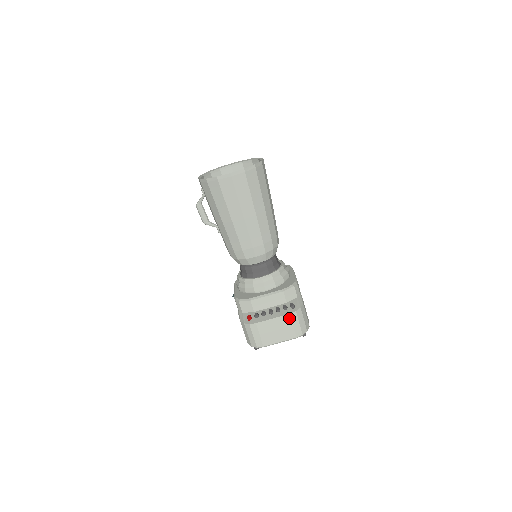
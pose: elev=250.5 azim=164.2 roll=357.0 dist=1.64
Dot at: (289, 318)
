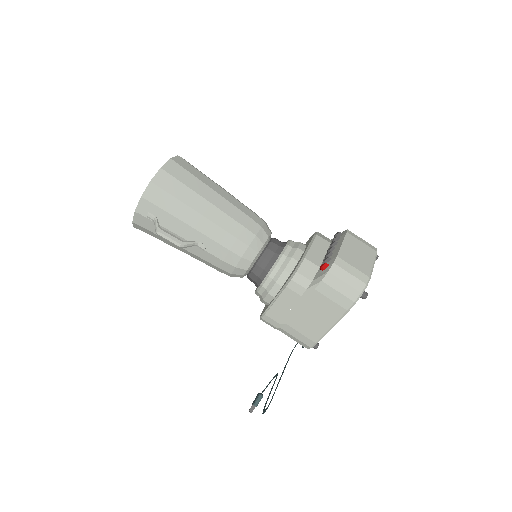
Dot at: (351, 236)
